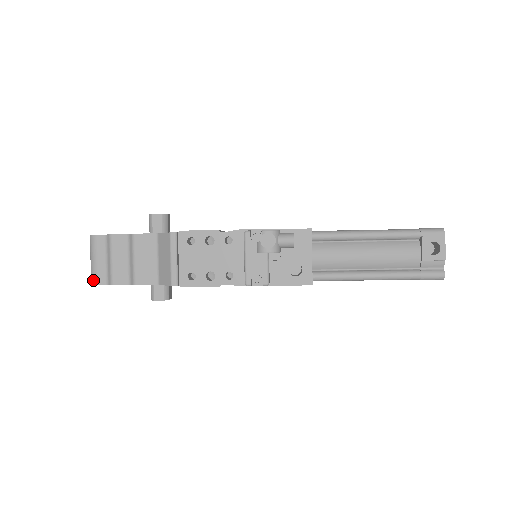
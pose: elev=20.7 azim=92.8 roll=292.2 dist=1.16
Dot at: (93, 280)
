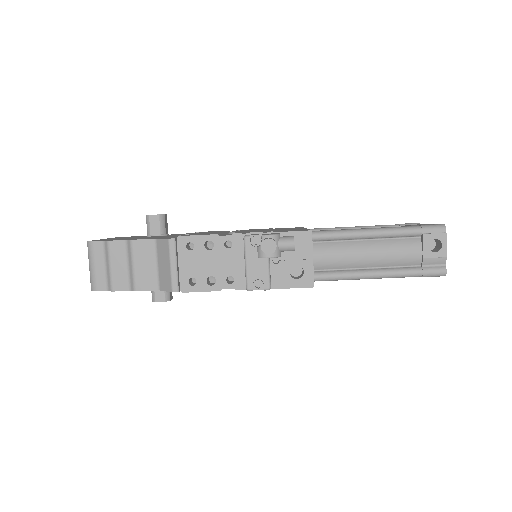
Dot at: (93, 287)
